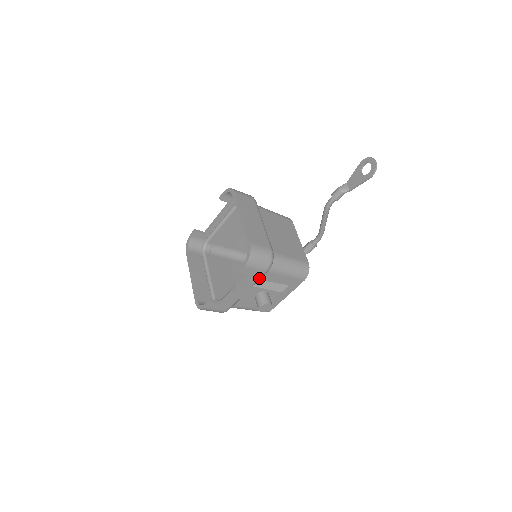
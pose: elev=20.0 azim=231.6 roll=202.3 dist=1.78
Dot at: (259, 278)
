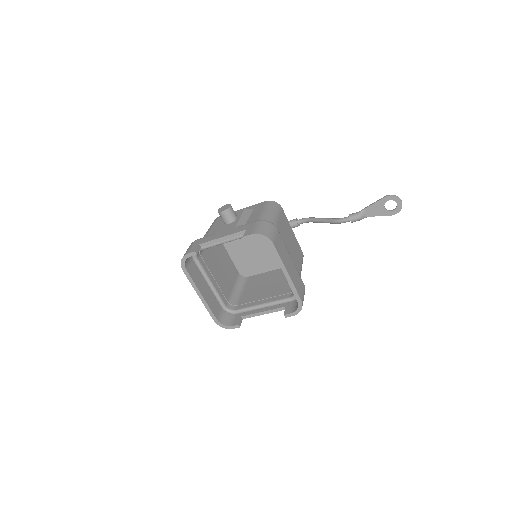
Dot at: occluded
